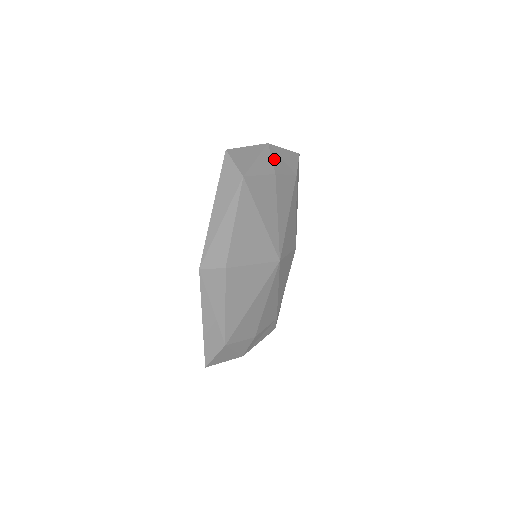
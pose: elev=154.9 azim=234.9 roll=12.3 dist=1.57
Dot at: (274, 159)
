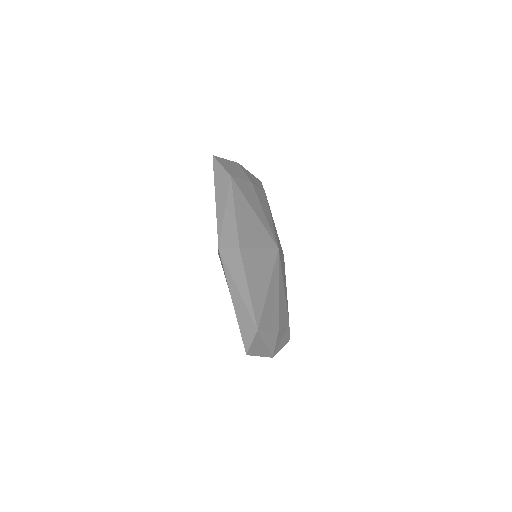
Dot at: (246, 174)
